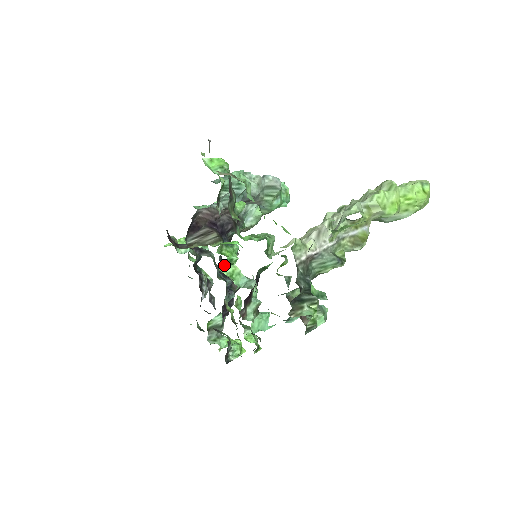
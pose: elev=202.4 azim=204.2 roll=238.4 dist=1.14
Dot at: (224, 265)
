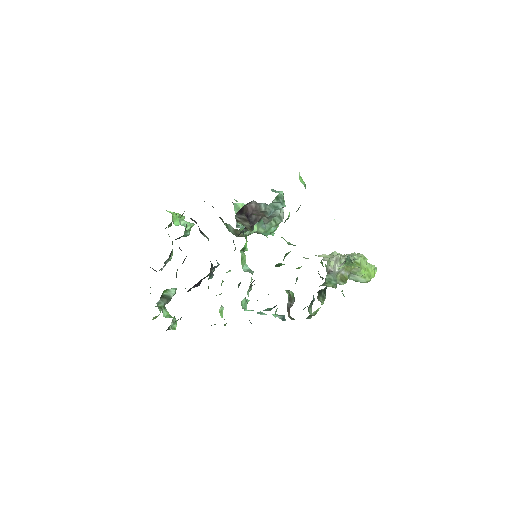
Dot at: (241, 249)
